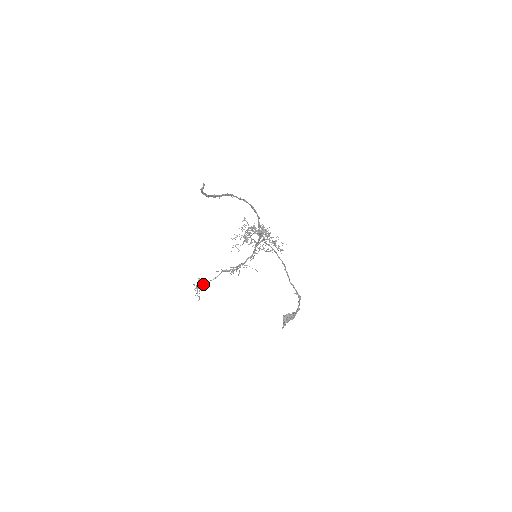
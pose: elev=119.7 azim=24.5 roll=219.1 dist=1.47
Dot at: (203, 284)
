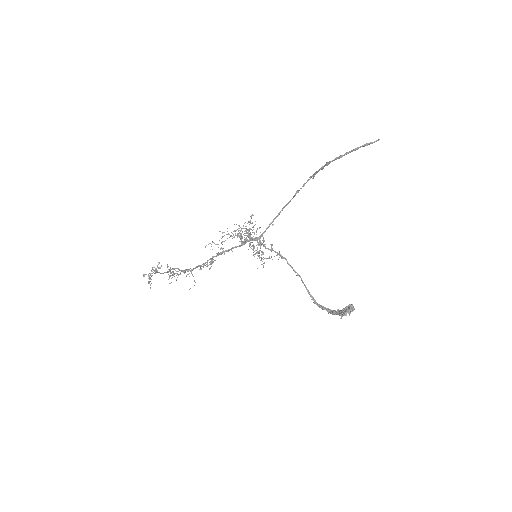
Dot at: (157, 272)
